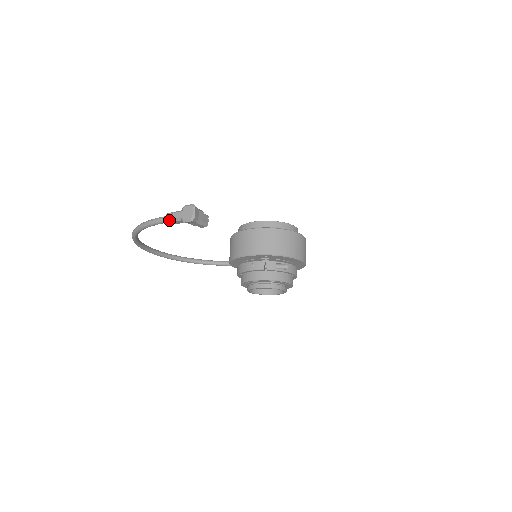
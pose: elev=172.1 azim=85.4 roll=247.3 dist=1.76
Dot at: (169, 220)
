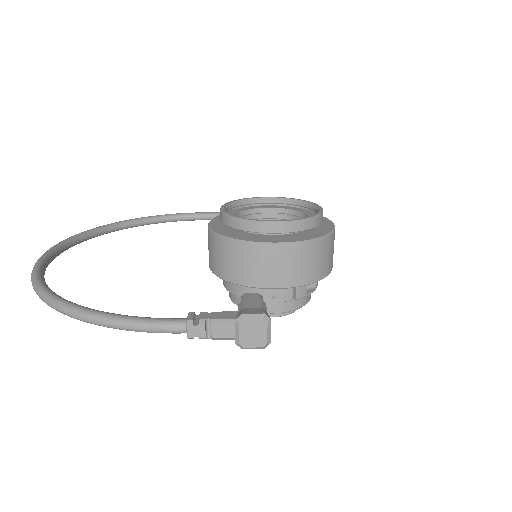
Dot at: (199, 338)
